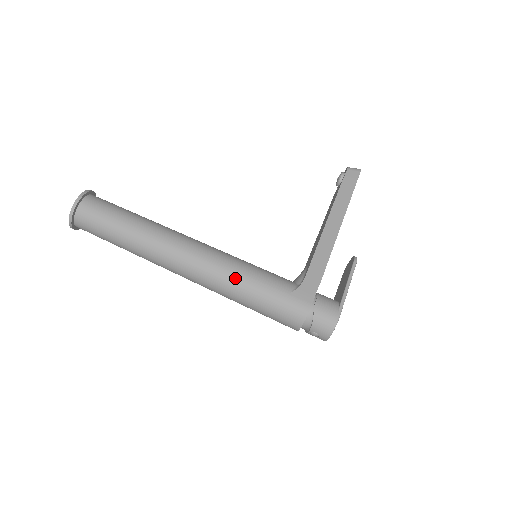
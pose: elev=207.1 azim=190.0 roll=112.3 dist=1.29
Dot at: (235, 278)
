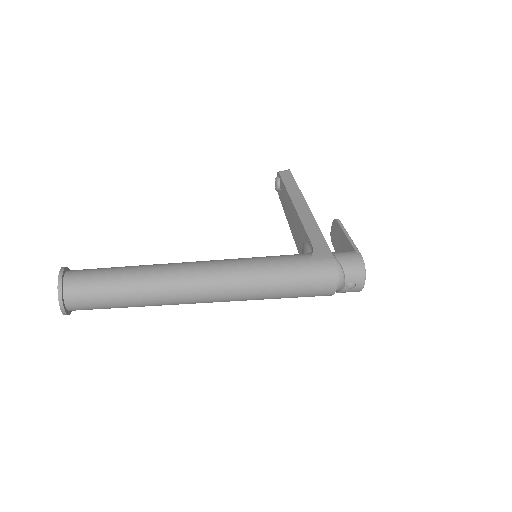
Dot at: (256, 269)
